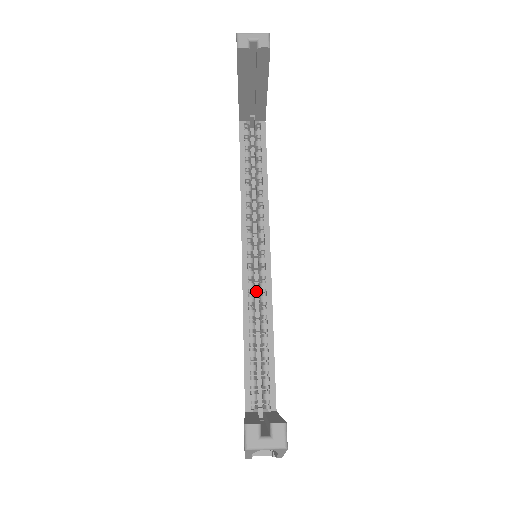
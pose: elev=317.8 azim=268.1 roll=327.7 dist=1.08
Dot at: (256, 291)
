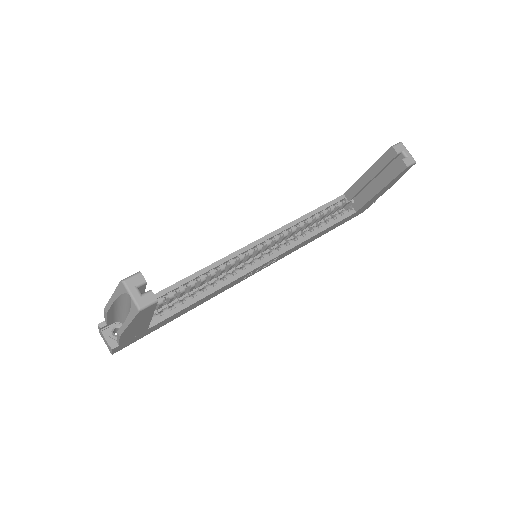
Dot at: (229, 272)
